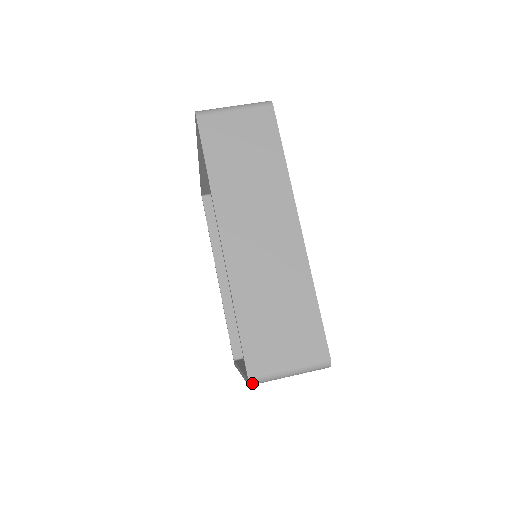
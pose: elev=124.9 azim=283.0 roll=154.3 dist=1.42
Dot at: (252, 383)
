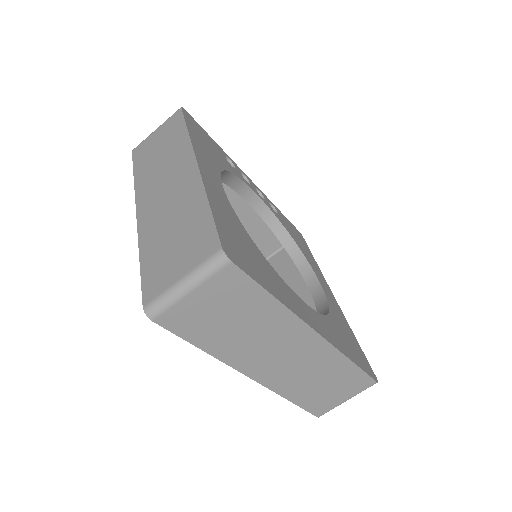
Dot at: (321, 415)
